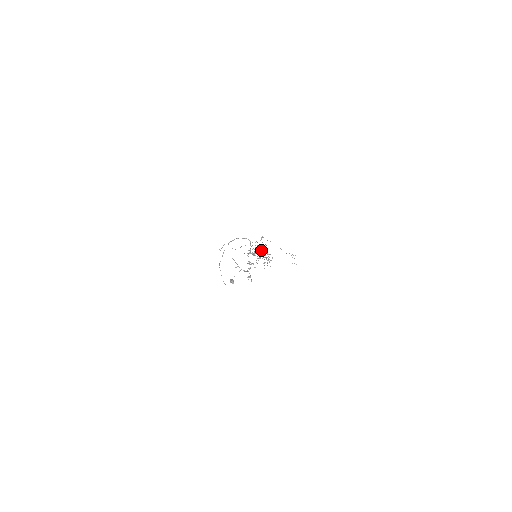
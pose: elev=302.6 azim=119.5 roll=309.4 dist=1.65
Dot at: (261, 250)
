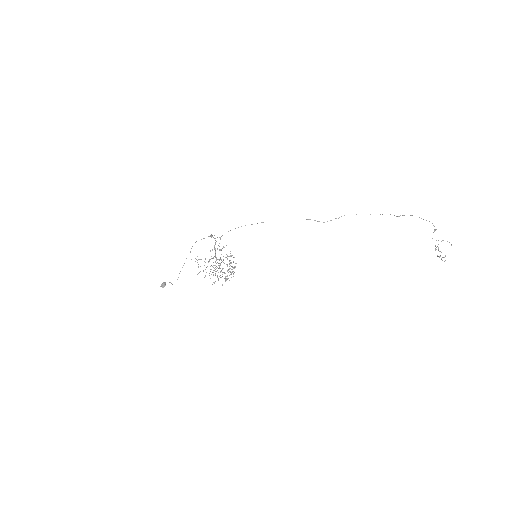
Dot at: (223, 260)
